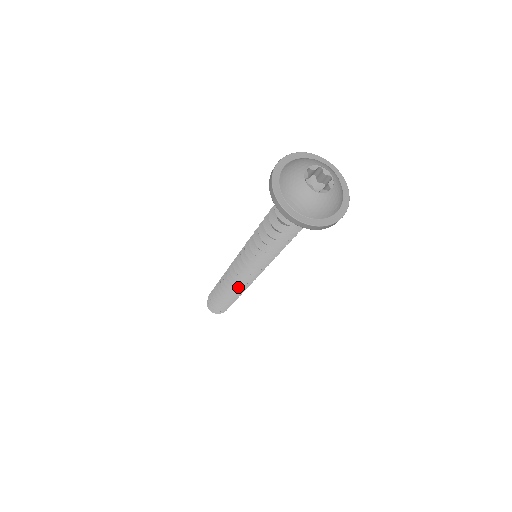
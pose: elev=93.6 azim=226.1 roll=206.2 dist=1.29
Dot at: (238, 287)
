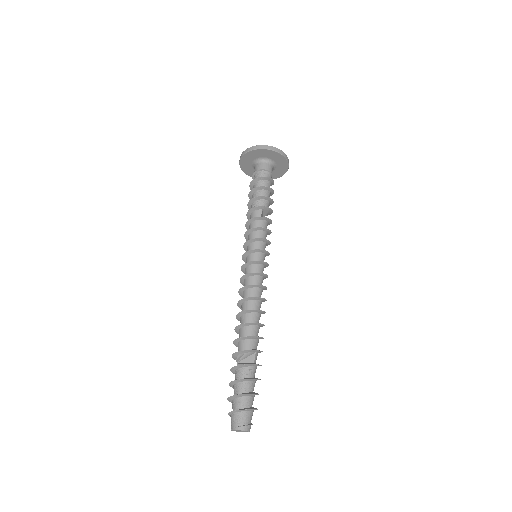
Dot at: (258, 310)
